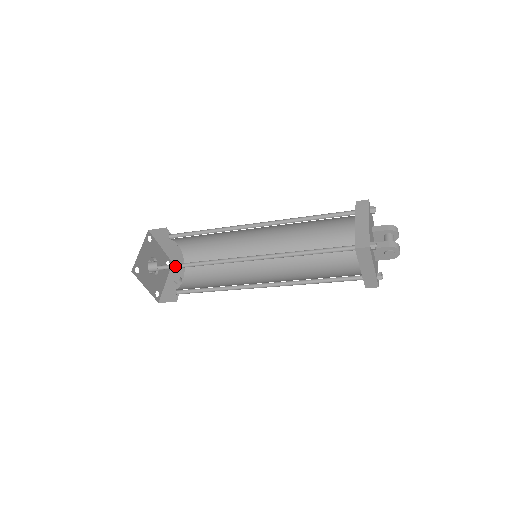
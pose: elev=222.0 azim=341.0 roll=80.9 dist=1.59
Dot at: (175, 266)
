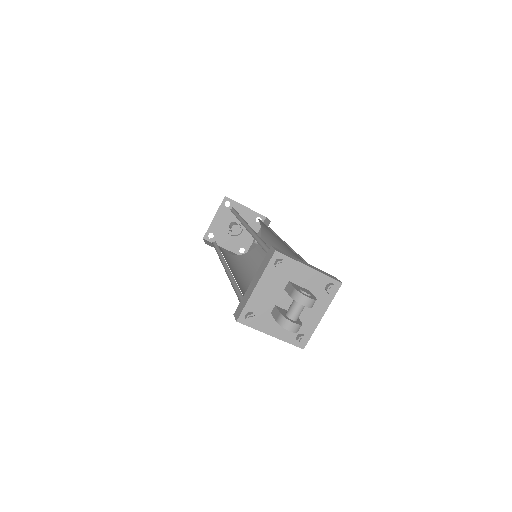
Dot at: (217, 245)
